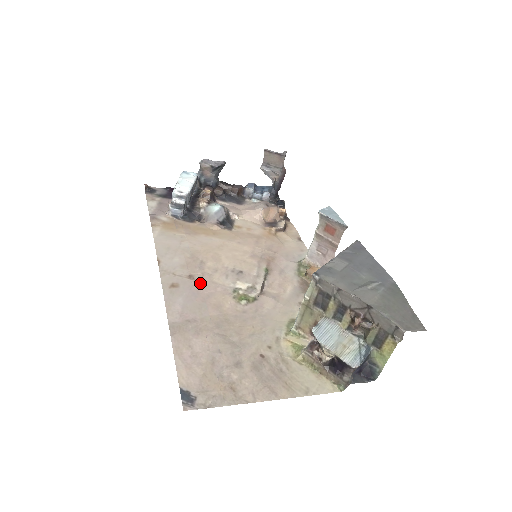
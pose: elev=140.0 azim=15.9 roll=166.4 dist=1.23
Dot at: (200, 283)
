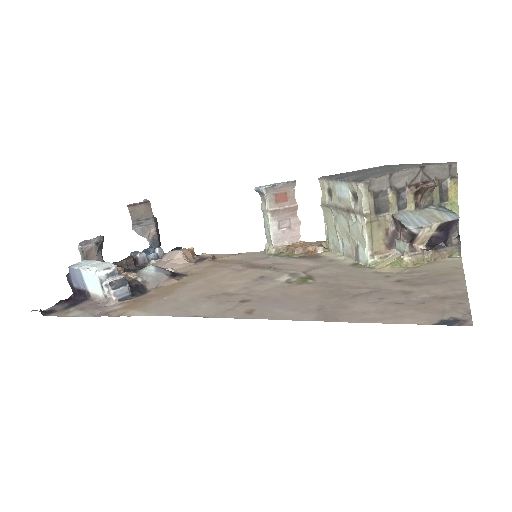
Dot at: (260, 297)
